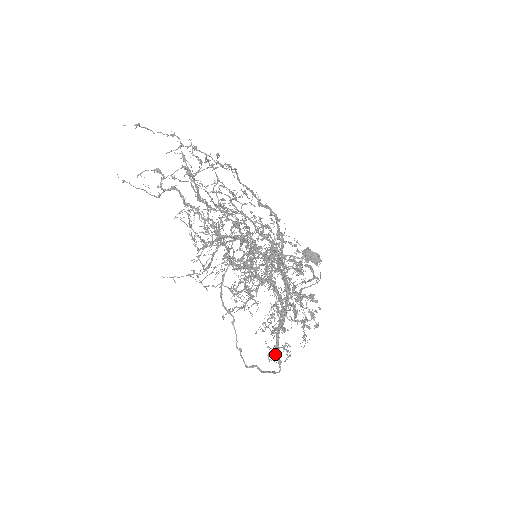
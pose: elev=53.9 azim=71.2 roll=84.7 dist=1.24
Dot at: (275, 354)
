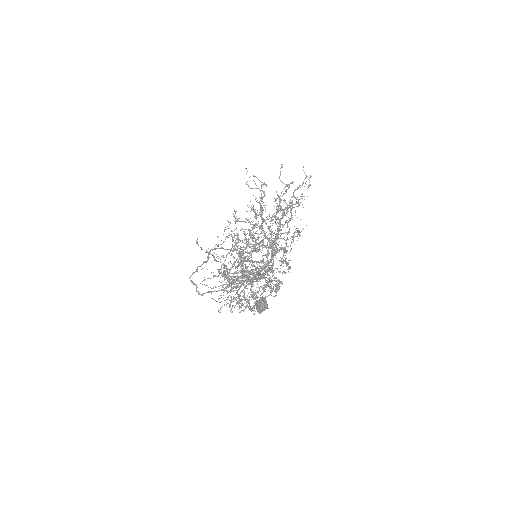
Dot at: (231, 281)
